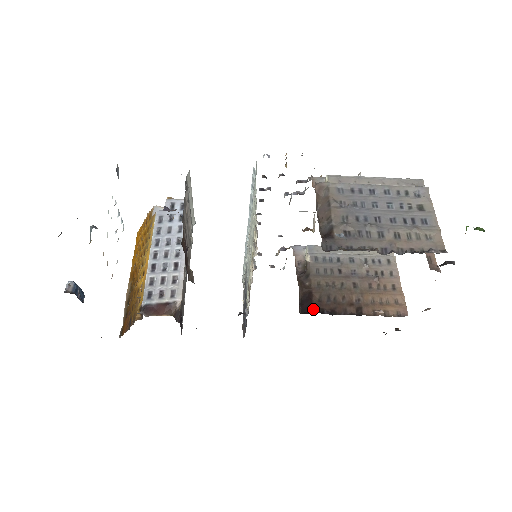
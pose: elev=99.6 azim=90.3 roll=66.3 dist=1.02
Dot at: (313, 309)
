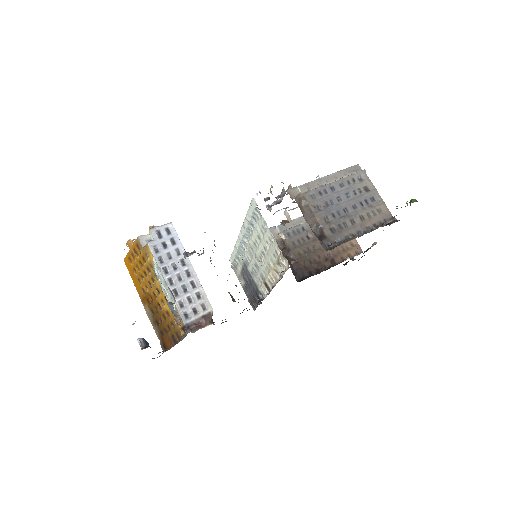
Dot at: (304, 275)
